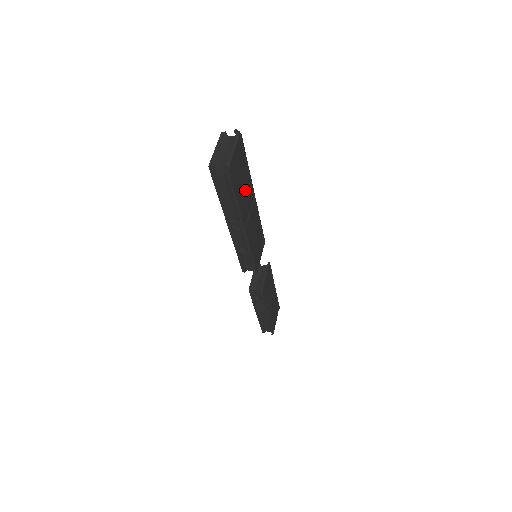
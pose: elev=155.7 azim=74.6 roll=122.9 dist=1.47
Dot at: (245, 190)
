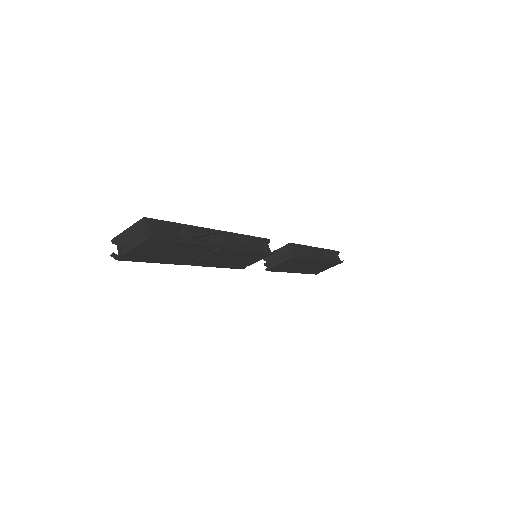
Dot at: (184, 252)
